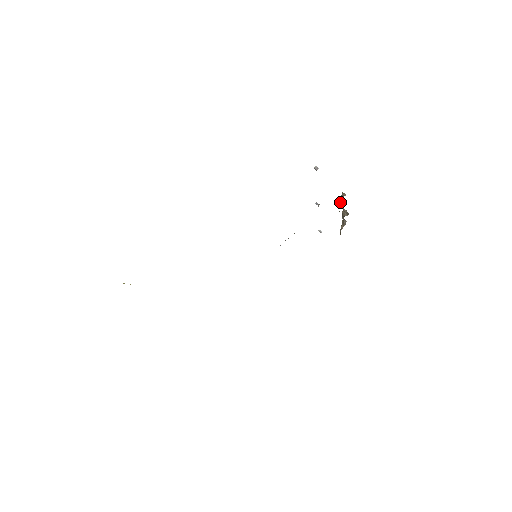
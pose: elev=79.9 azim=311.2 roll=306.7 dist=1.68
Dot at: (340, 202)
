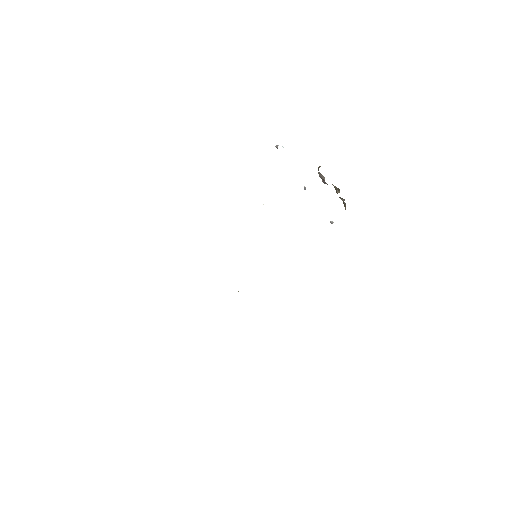
Dot at: (321, 177)
